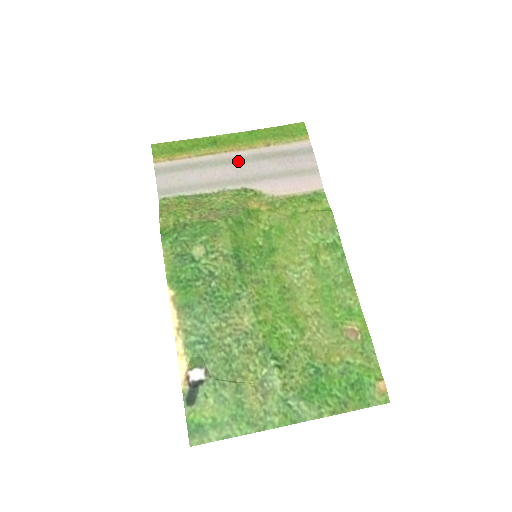
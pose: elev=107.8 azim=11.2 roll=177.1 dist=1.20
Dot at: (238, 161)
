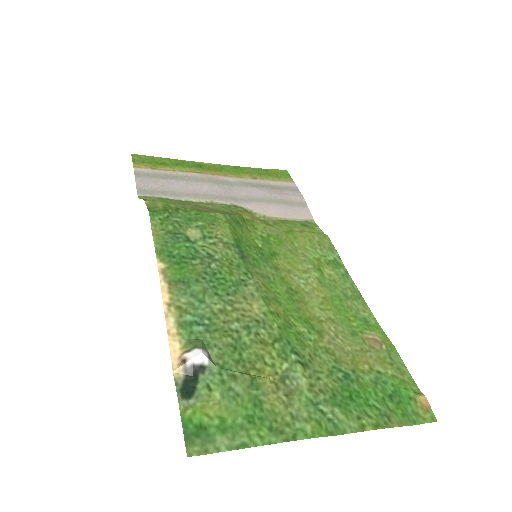
Dot at: (226, 183)
